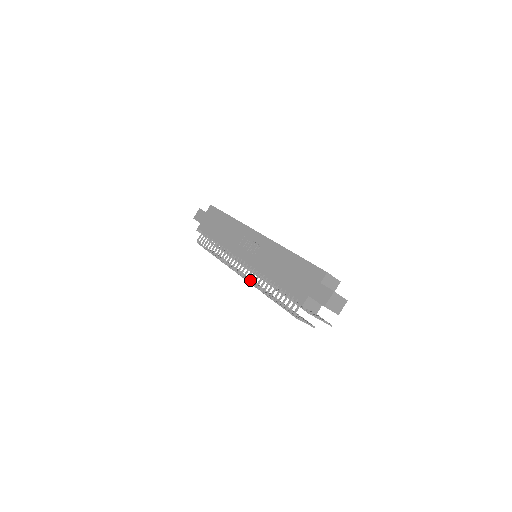
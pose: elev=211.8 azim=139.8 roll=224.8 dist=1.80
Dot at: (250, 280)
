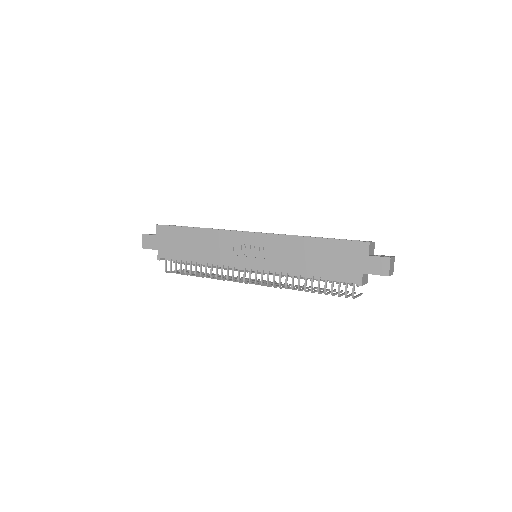
Dot at: (273, 285)
